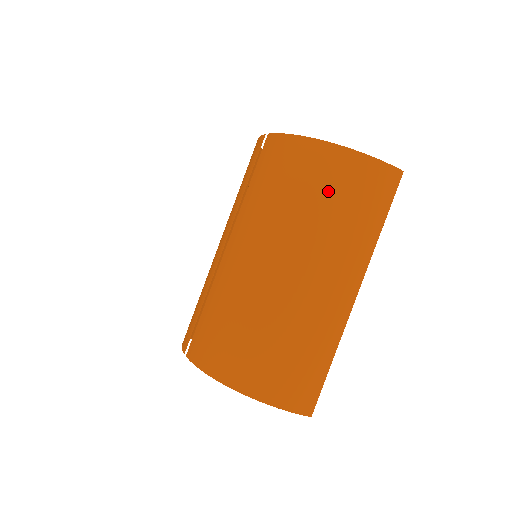
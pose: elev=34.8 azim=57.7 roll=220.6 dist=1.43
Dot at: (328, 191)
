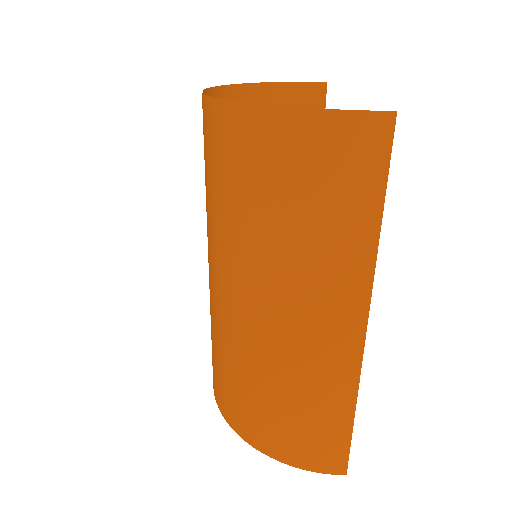
Dot at: (270, 188)
